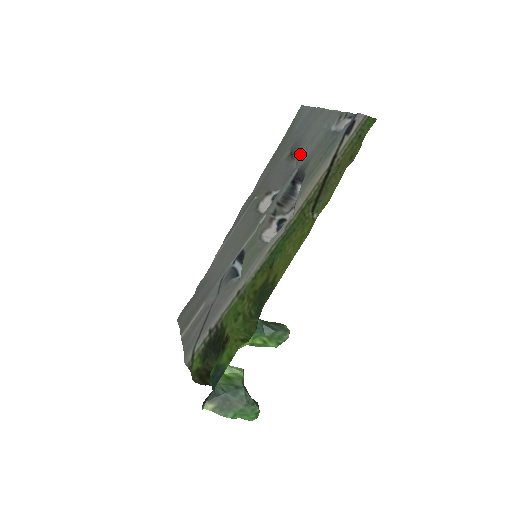
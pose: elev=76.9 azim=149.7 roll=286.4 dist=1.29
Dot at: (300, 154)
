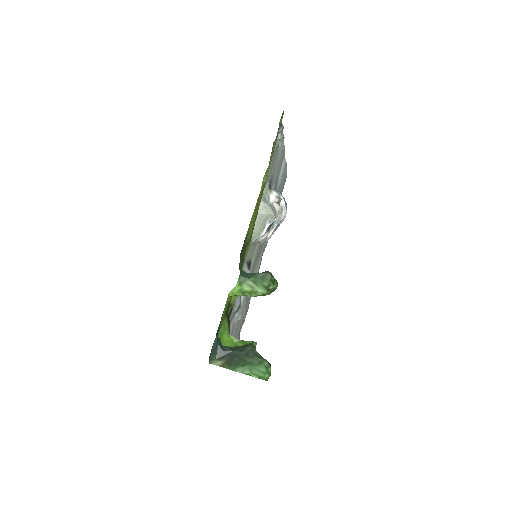
Dot at: (275, 183)
